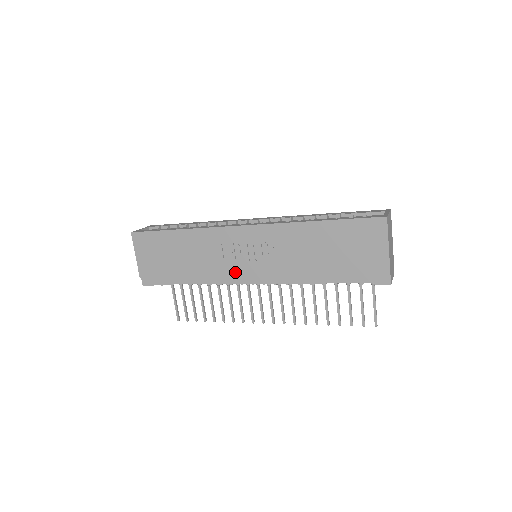
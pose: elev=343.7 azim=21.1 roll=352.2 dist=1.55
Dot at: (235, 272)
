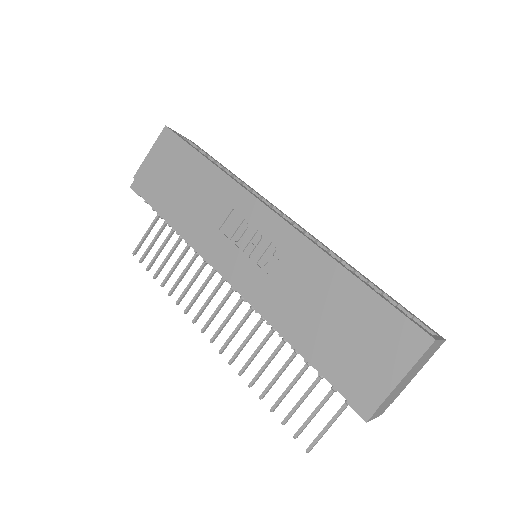
Dot at: (219, 250)
